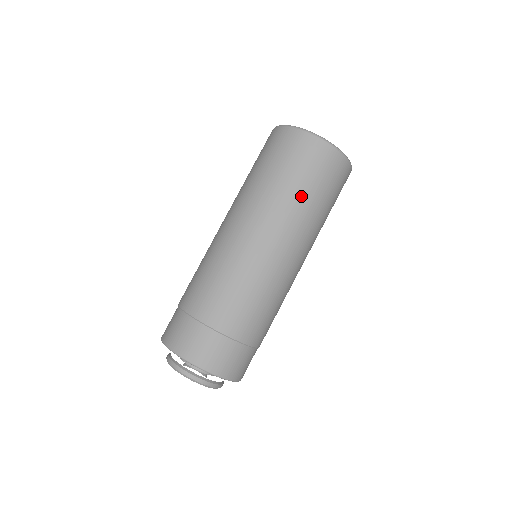
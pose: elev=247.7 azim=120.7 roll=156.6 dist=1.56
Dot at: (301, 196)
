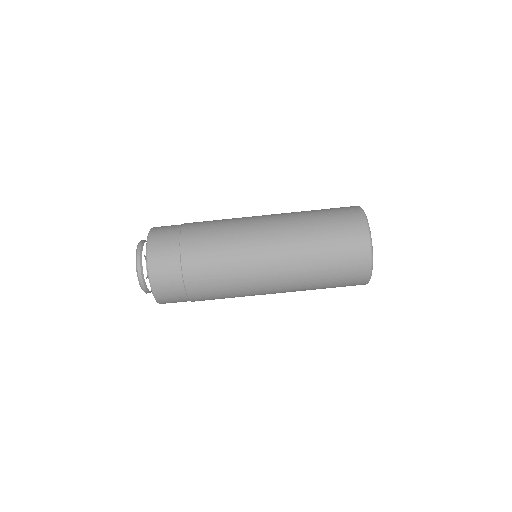
Dot at: (318, 284)
